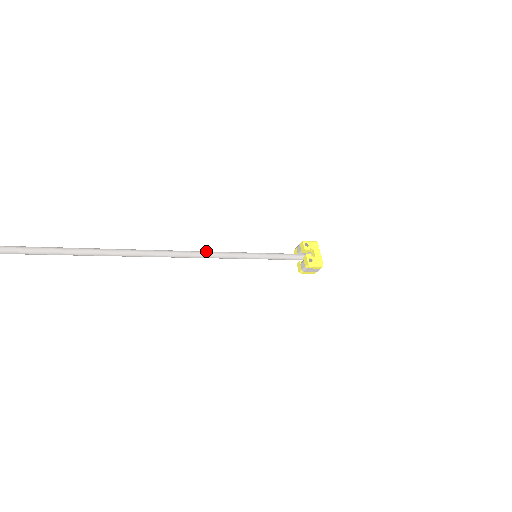
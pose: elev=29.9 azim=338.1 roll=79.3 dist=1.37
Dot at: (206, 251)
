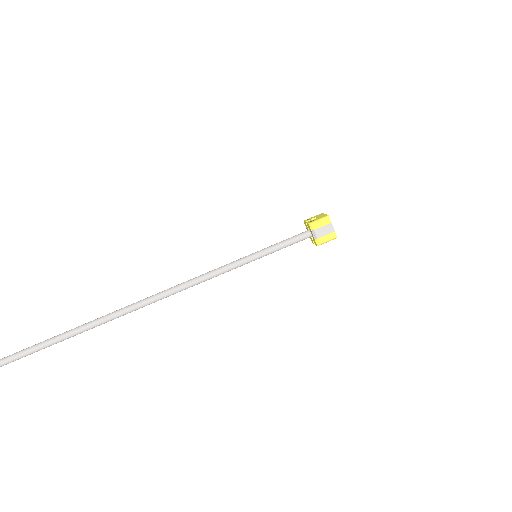
Dot at: (200, 276)
